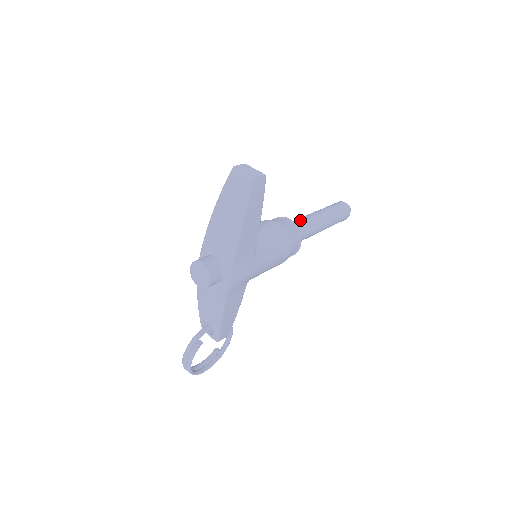
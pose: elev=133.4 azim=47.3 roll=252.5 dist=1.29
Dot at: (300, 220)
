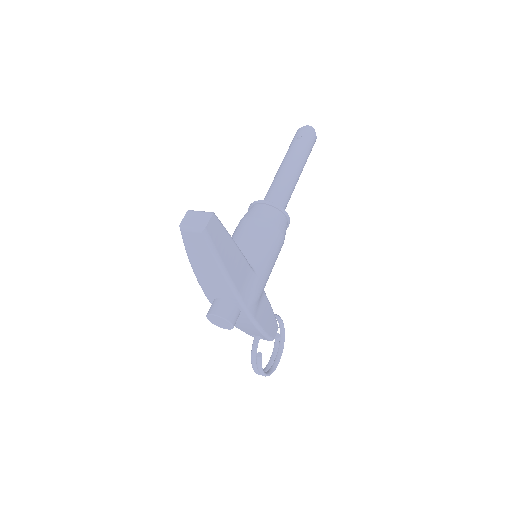
Dot at: (273, 188)
